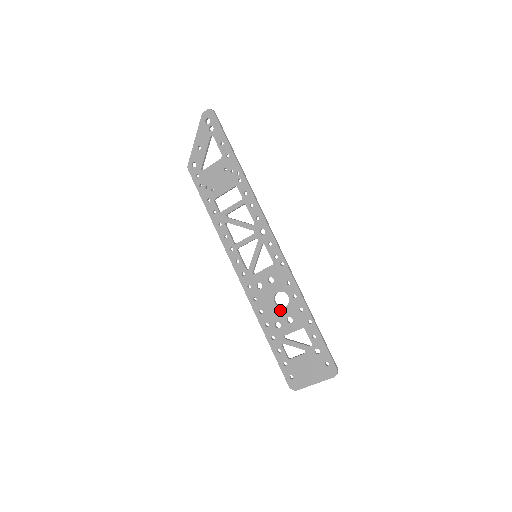
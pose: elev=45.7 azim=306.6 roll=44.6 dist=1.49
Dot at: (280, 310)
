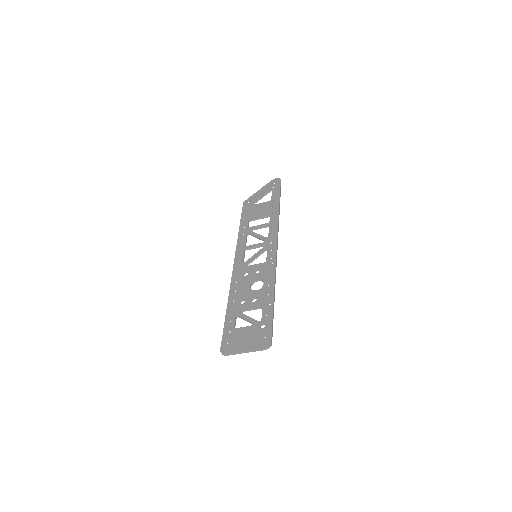
Dot at: (251, 292)
